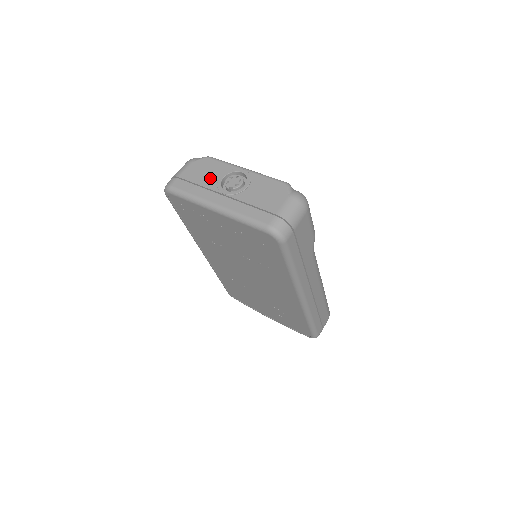
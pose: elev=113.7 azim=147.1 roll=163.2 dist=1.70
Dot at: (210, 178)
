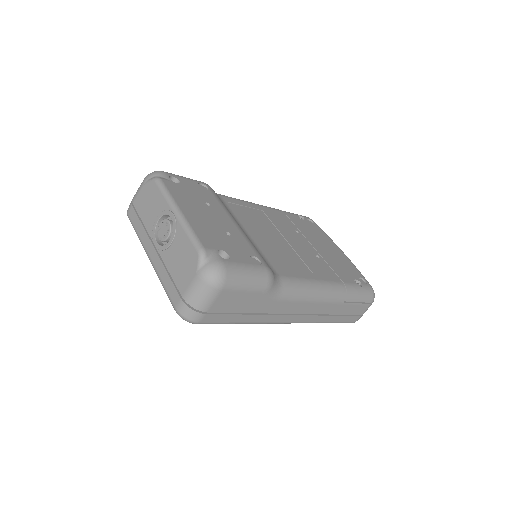
Dot at: (150, 216)
